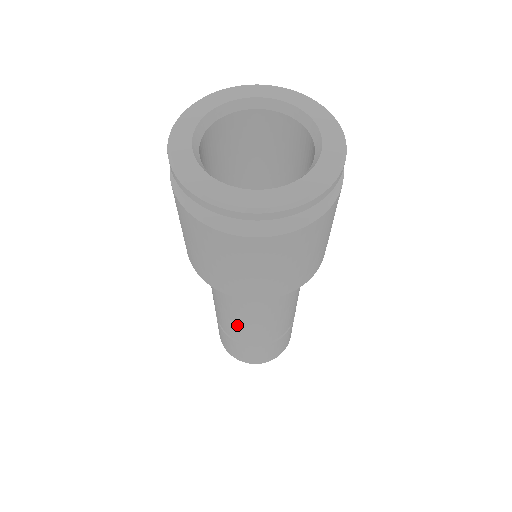
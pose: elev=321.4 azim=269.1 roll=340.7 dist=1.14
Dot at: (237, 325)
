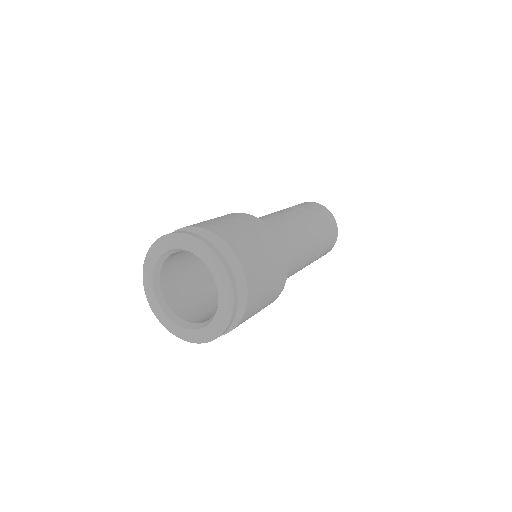
Dot at: occluded
